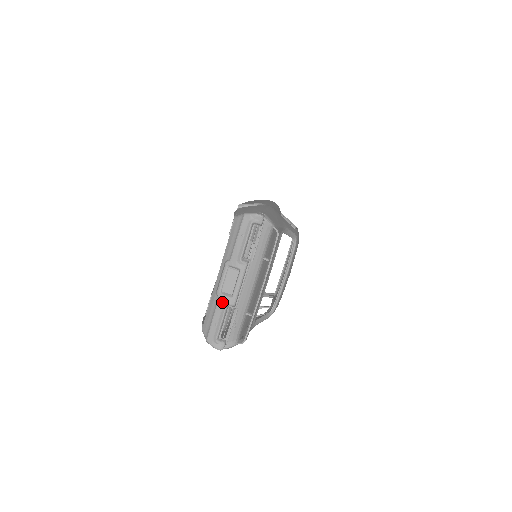
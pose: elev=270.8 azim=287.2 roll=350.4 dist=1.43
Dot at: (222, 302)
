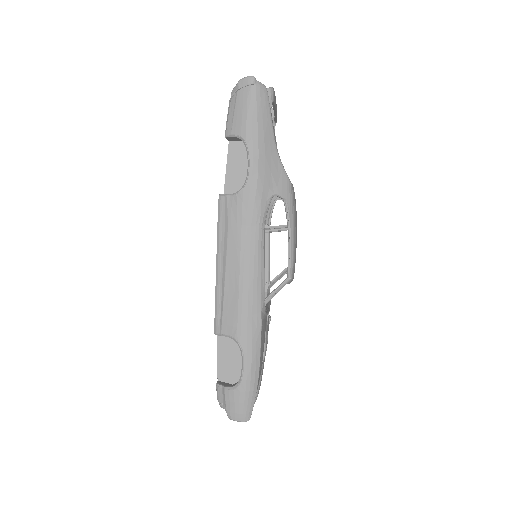
Dot at: occluded
